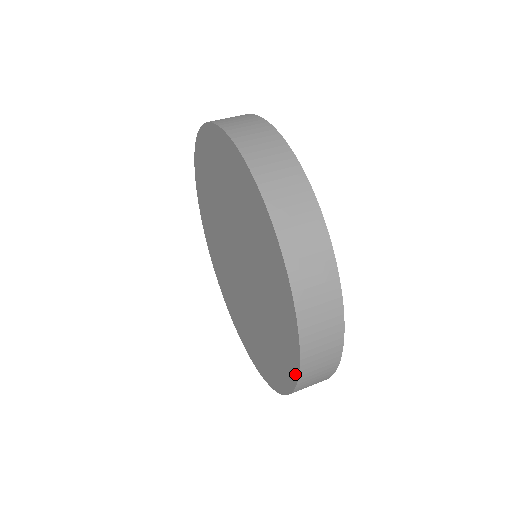
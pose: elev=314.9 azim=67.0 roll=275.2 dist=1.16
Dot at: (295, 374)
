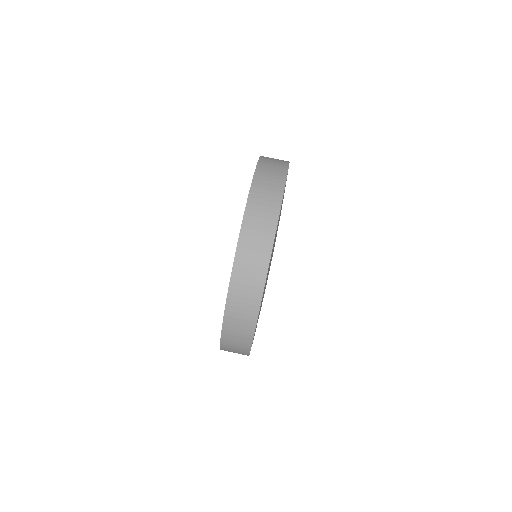
Dot at: occluded
